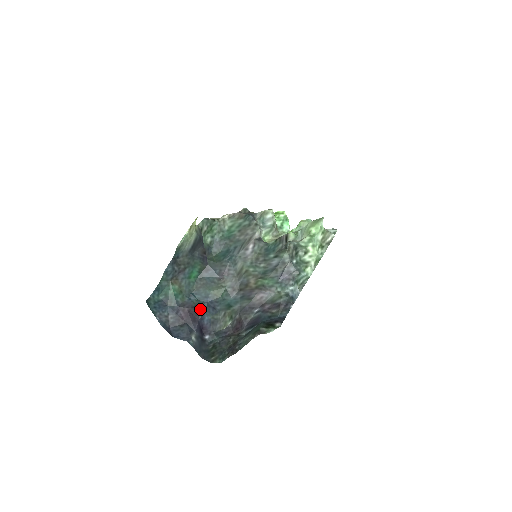
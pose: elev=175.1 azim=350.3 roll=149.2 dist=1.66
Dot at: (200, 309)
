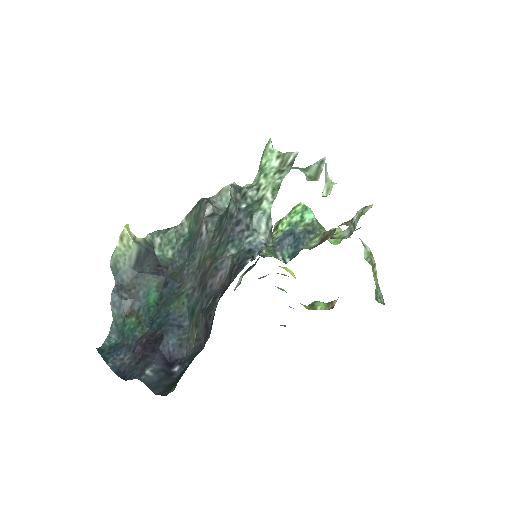
Dot at: (160, 333)
